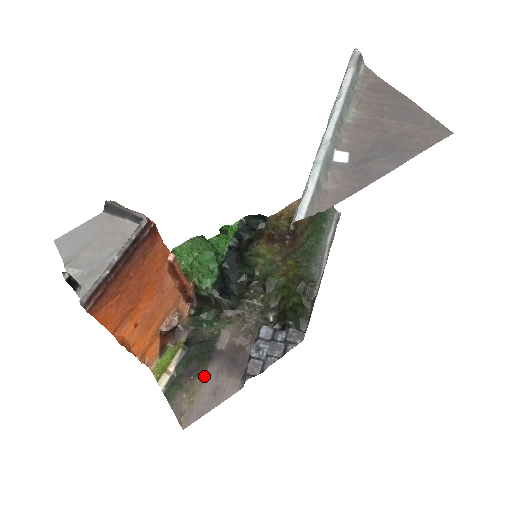
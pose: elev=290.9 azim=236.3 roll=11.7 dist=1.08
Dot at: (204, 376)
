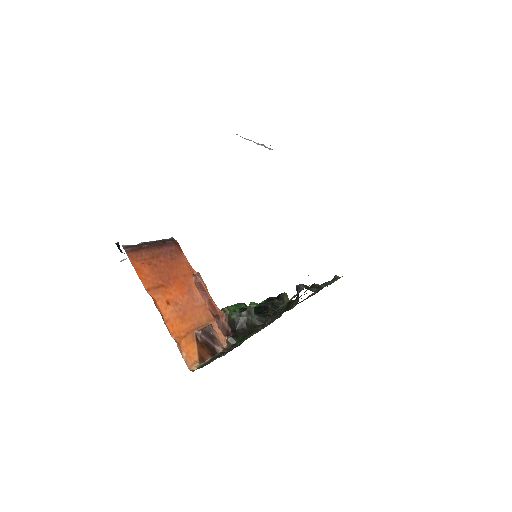
Dot at: occluded
